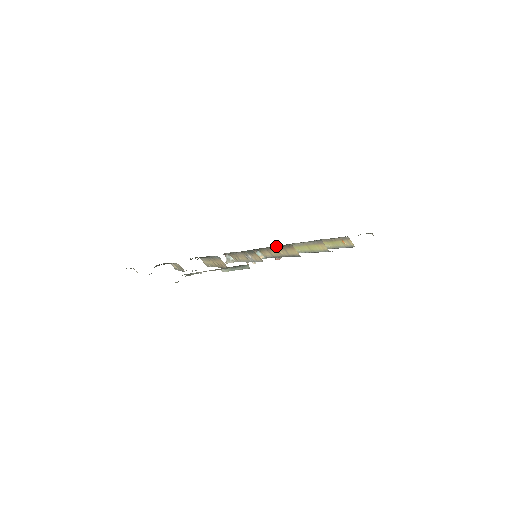
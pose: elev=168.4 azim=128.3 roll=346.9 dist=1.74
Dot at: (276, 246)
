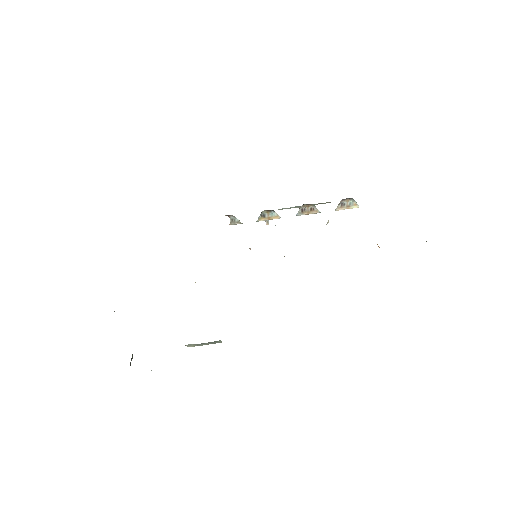
Dot at: occluded
